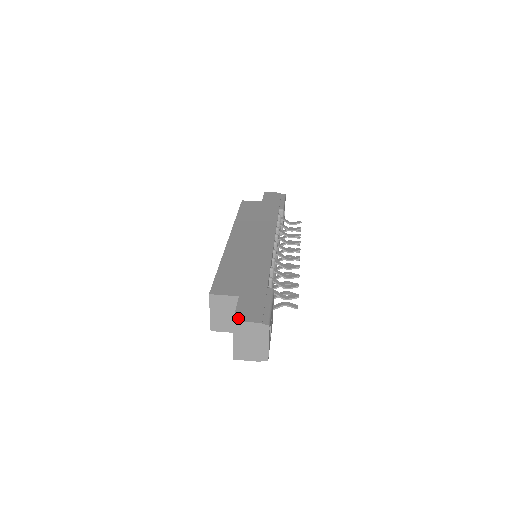
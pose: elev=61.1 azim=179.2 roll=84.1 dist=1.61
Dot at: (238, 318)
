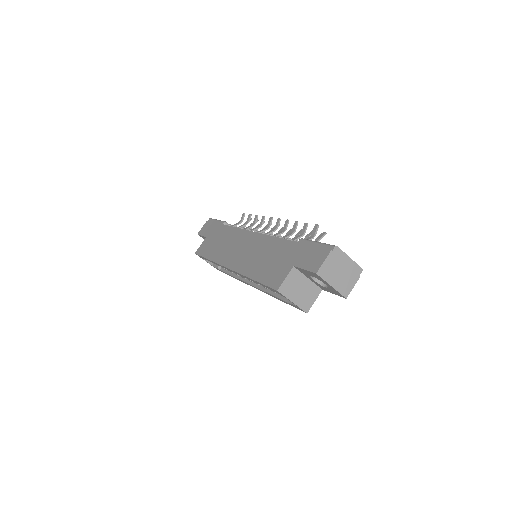
Dot at: (316, 269)
